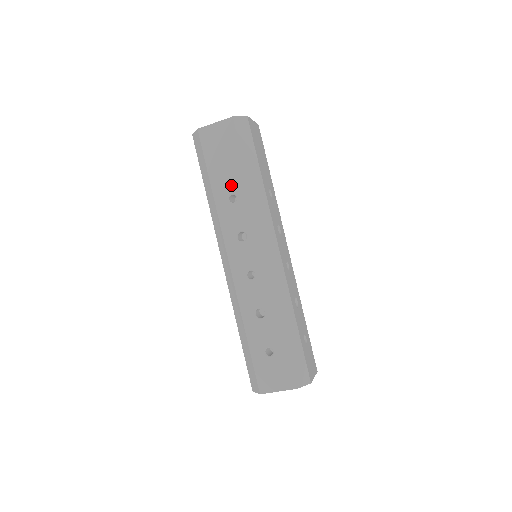
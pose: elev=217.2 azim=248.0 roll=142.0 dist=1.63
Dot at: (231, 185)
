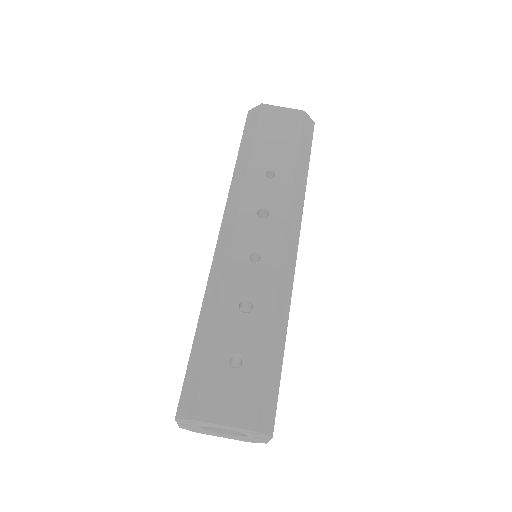
Dot at: (275, 162)
